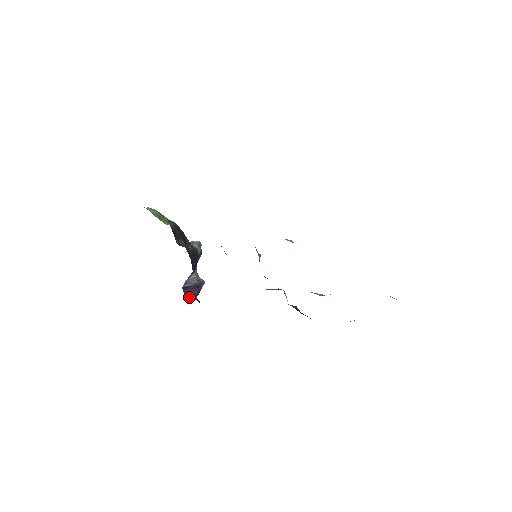
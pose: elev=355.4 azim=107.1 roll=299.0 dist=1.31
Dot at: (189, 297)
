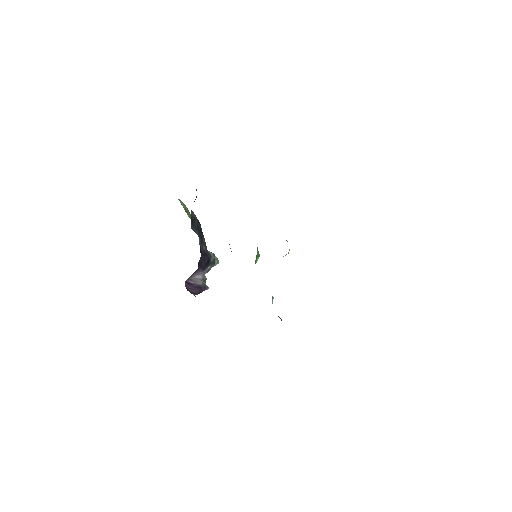
Dot at: occluded
